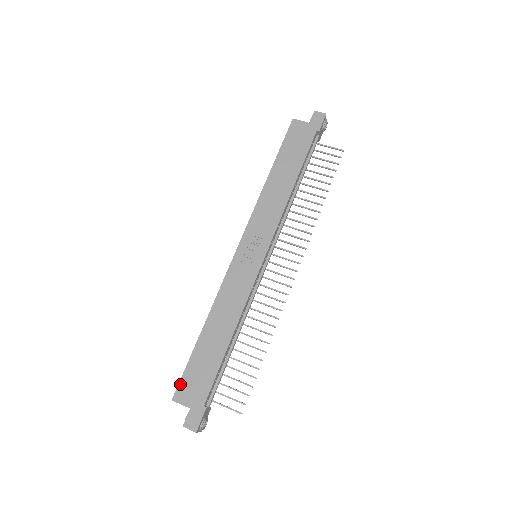
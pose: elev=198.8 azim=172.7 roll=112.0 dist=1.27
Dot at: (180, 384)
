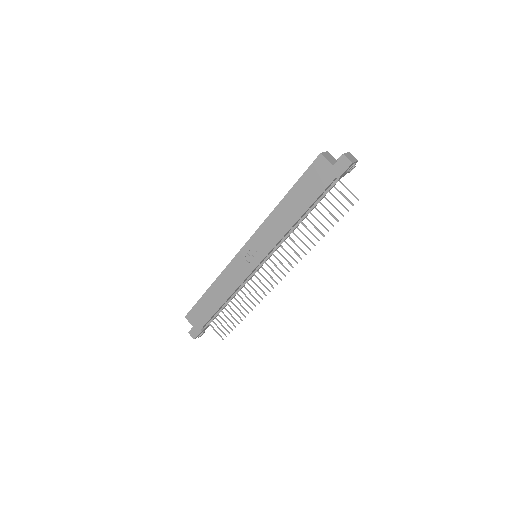
Dot at: (190, 312)
